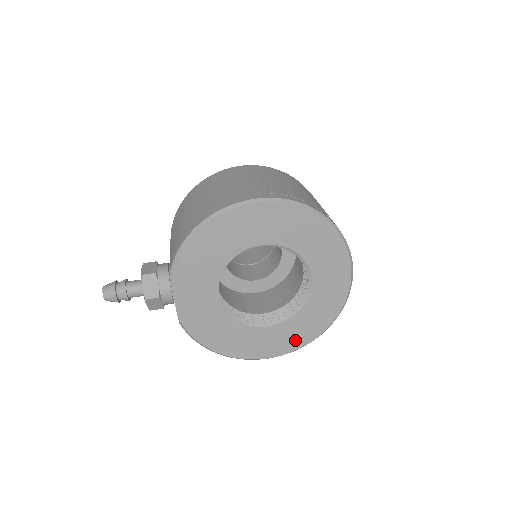
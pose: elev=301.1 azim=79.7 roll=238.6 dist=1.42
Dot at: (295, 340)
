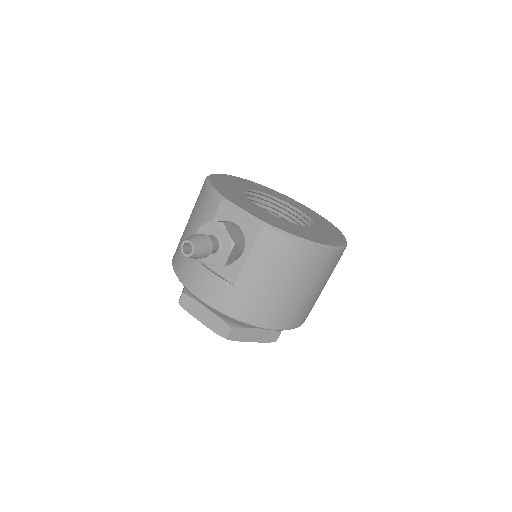
Dot at: (336, 236)
